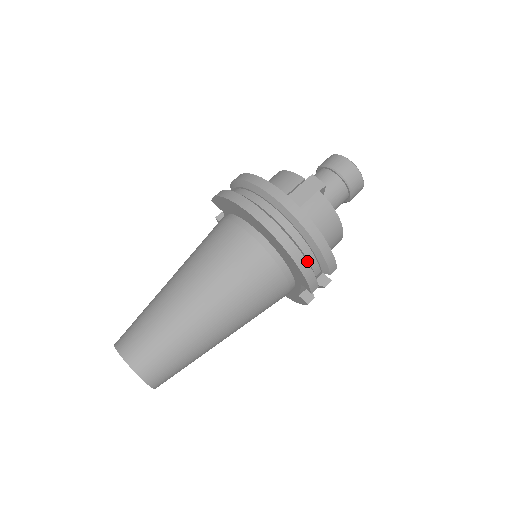
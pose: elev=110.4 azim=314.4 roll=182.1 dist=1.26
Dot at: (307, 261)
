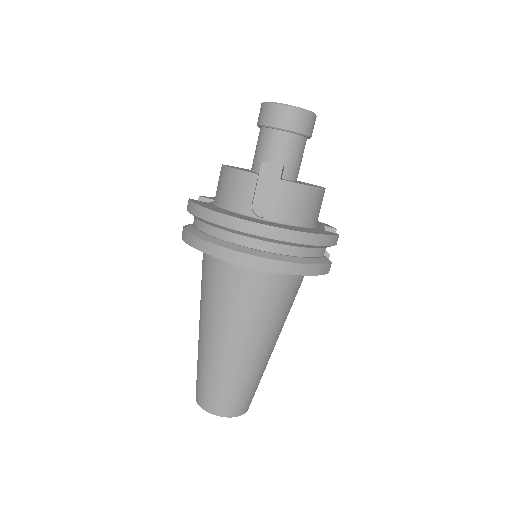
Dot at: (312, 263)
